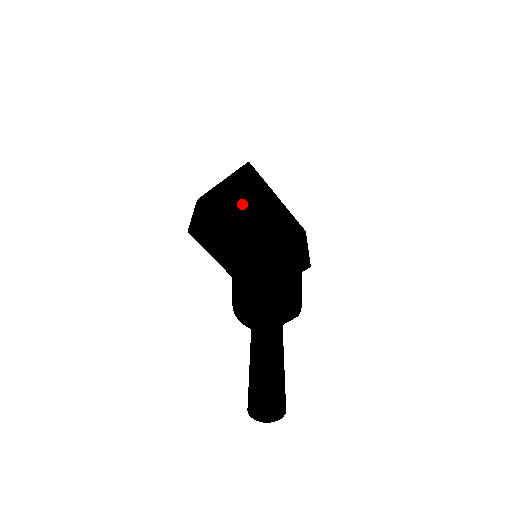
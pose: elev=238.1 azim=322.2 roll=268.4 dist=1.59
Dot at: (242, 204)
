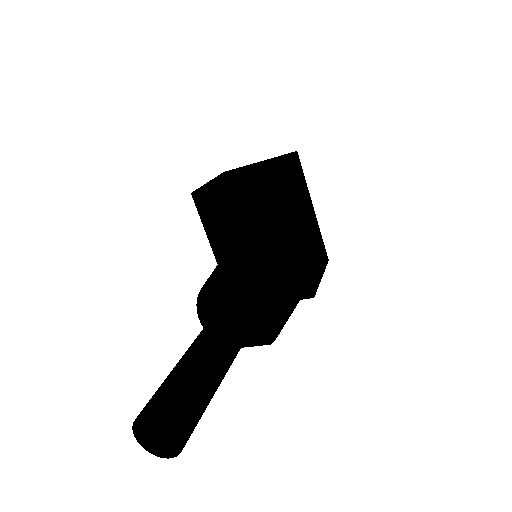
Dot at: (264, 185)
